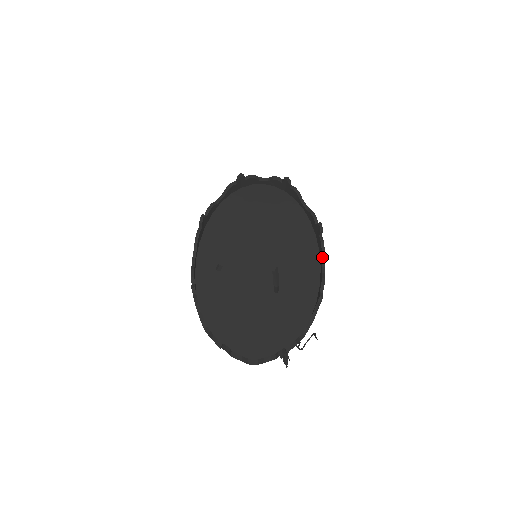
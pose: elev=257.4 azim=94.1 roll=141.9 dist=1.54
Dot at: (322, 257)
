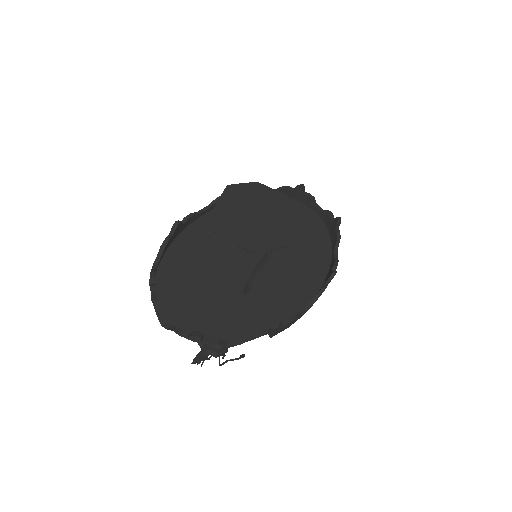
Dot at: (312, 301)
